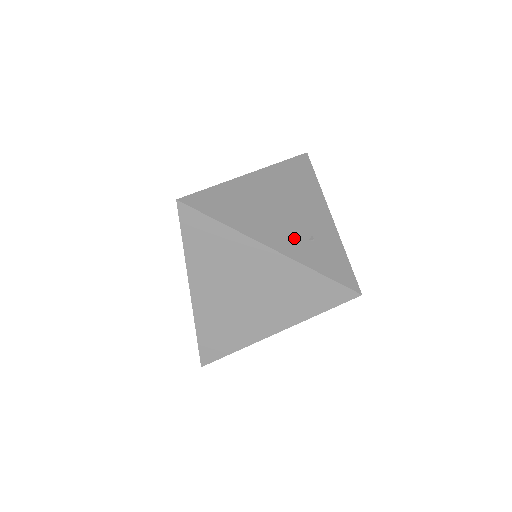
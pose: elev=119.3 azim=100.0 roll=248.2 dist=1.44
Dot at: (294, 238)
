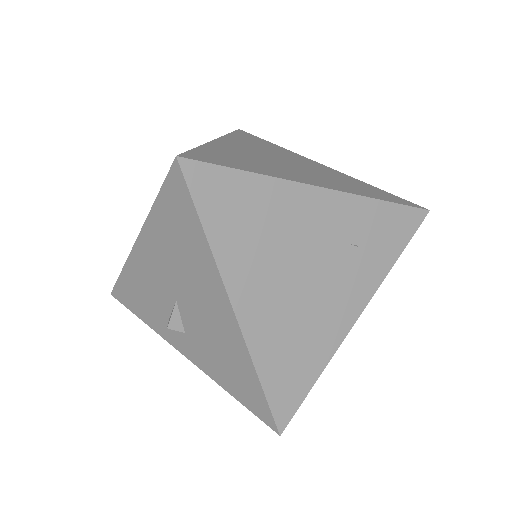
Dot at: (350, 277)
